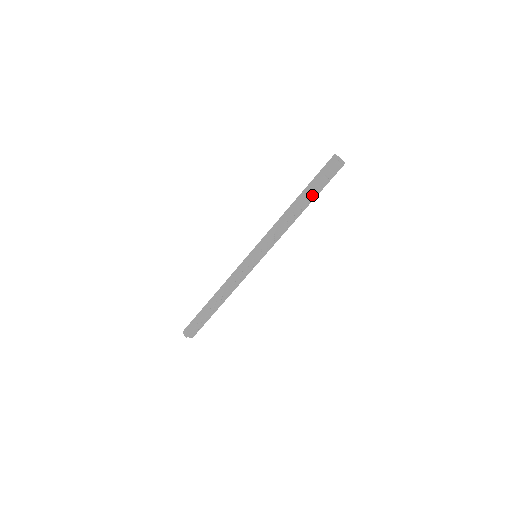
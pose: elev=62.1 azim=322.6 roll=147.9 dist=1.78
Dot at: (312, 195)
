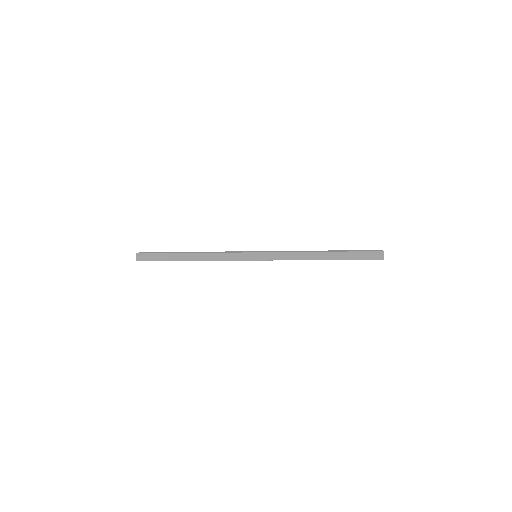
Dot at: occluded
